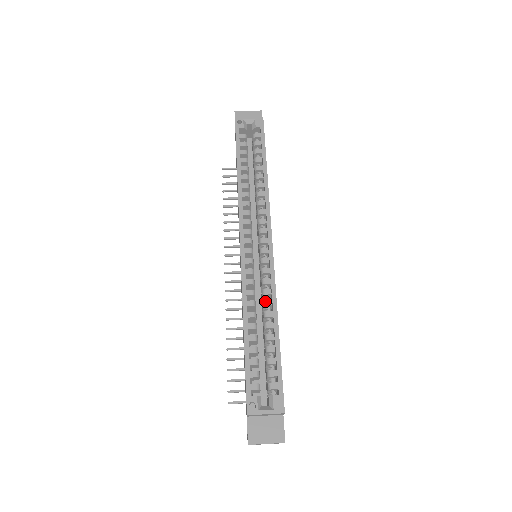
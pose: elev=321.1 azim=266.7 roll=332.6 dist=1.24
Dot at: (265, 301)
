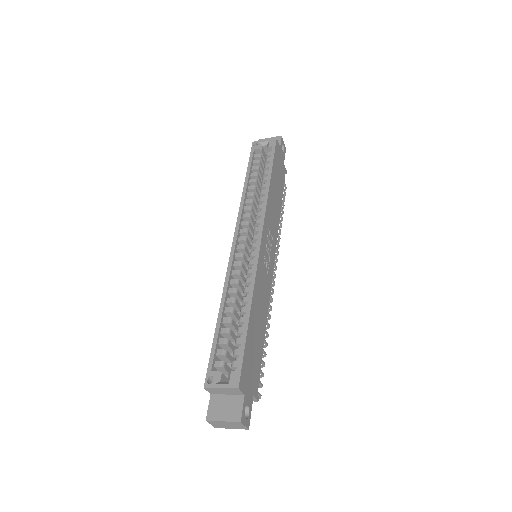
Dot at: (245, 288)
